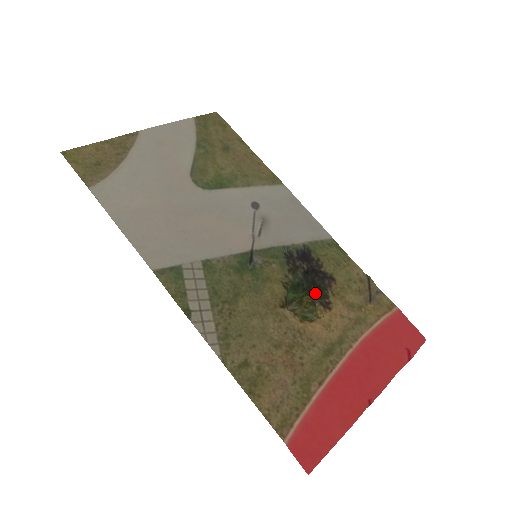
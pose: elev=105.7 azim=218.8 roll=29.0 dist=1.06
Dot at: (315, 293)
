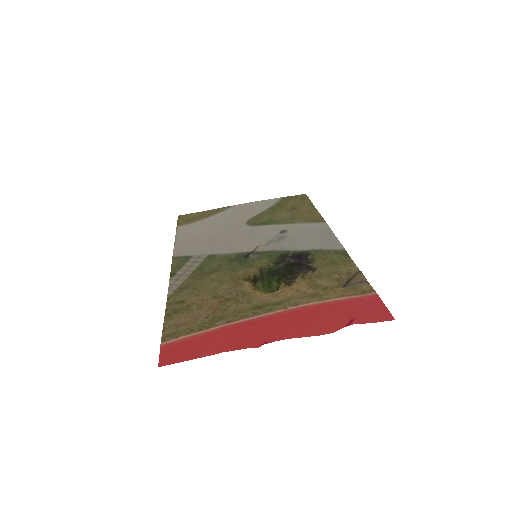
Dot at: (286, 276)
